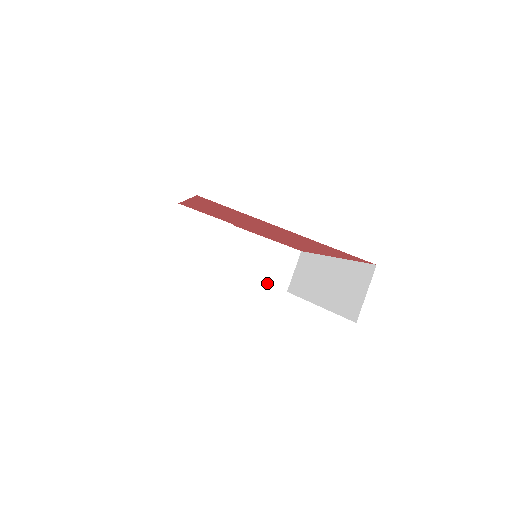
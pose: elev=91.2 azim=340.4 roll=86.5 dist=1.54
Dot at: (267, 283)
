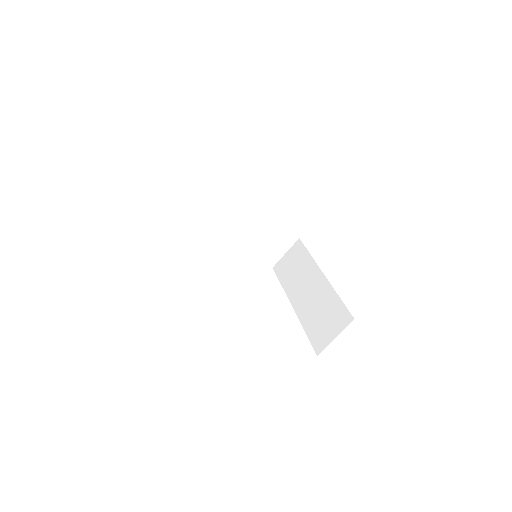
Dot at: (258, 256)
